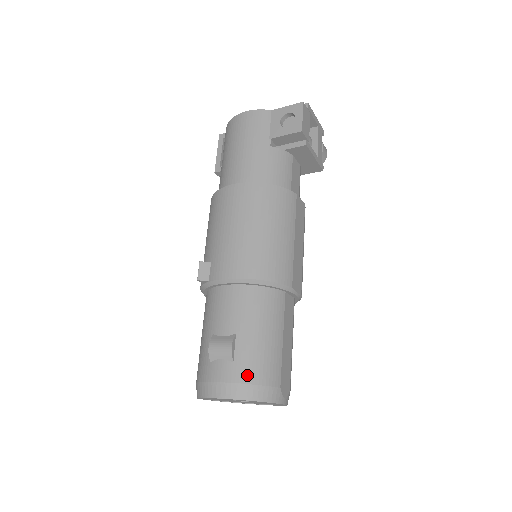
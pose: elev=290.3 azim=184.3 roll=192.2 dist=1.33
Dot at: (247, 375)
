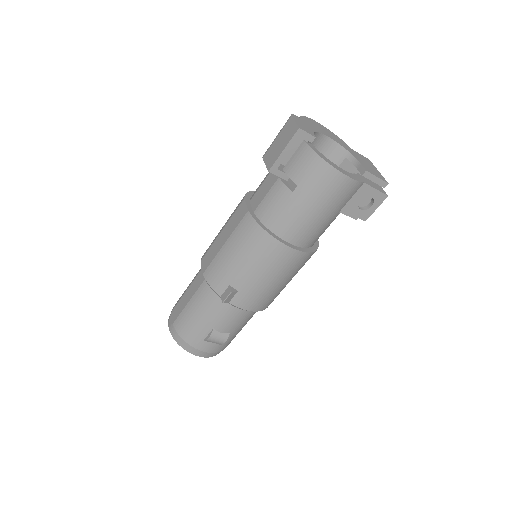
Dot at: (223, 348)
